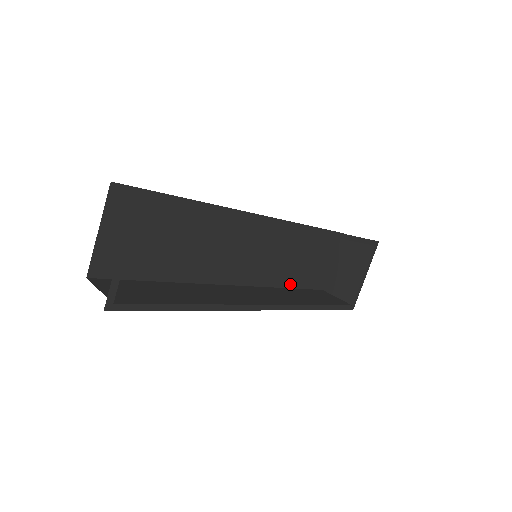
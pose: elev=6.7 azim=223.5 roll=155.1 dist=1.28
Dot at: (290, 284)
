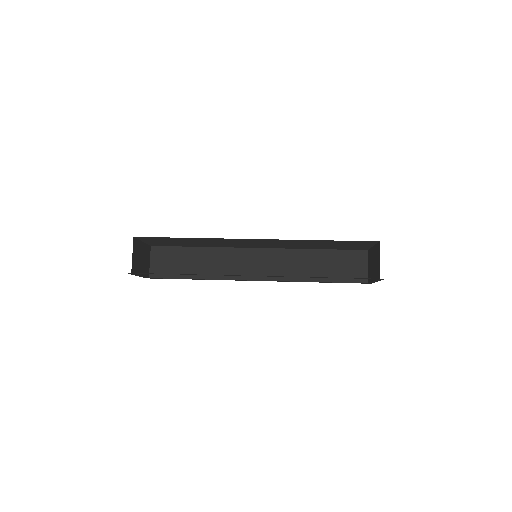
Dot at: (320, 248)
